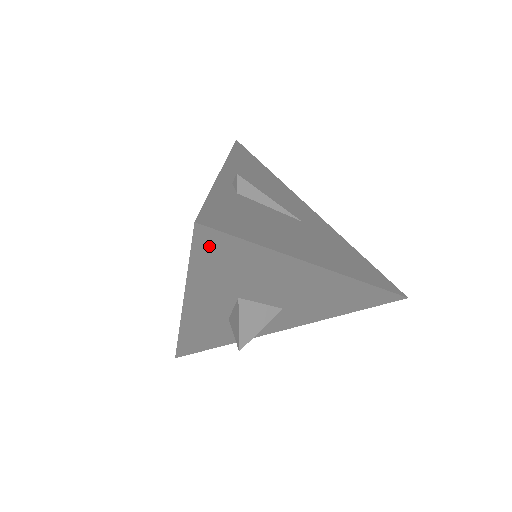
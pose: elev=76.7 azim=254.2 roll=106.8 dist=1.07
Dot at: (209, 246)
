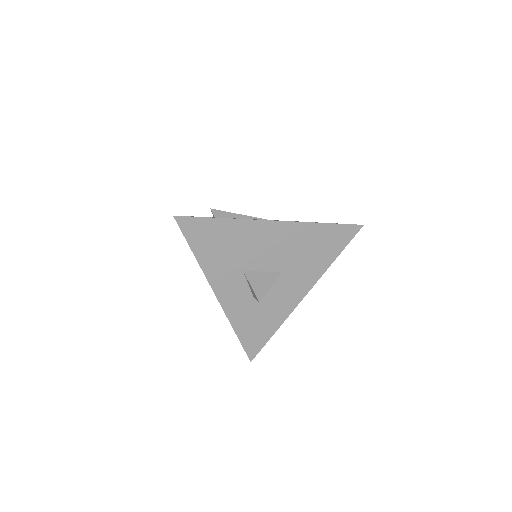
Dot at: (193, 231)
